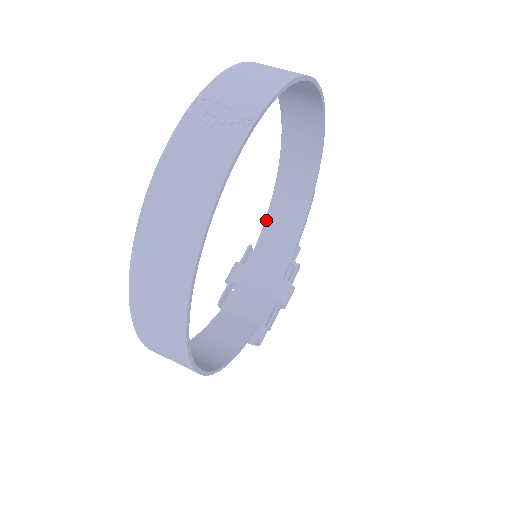
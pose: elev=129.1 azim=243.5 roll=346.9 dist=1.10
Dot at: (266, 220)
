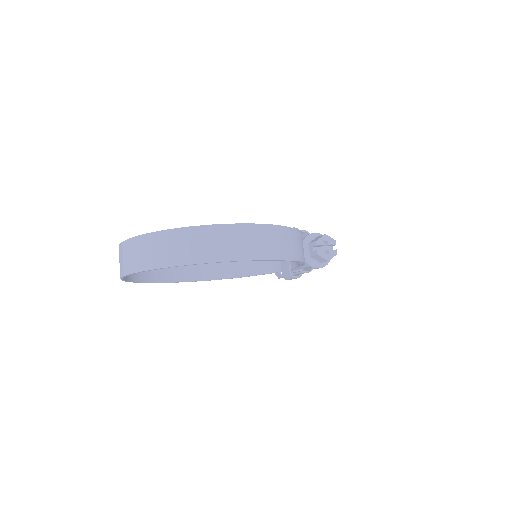
Dot at: occluded
